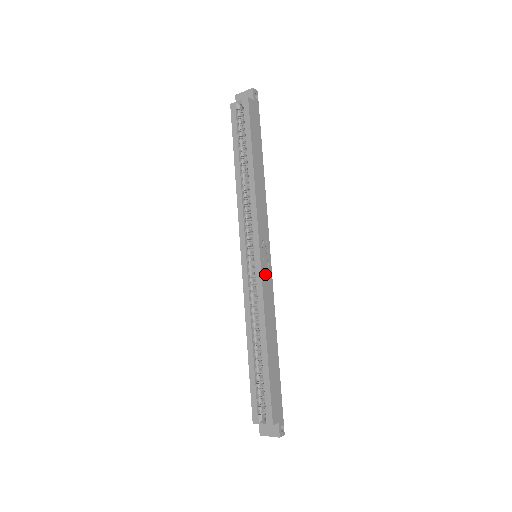
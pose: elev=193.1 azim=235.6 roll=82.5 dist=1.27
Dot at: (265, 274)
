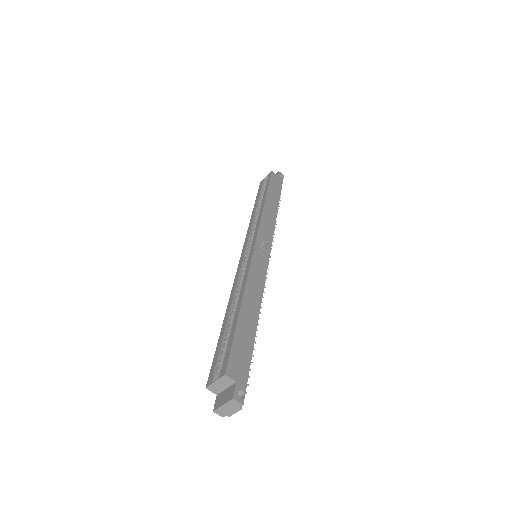
Dot at: (258, 258)
